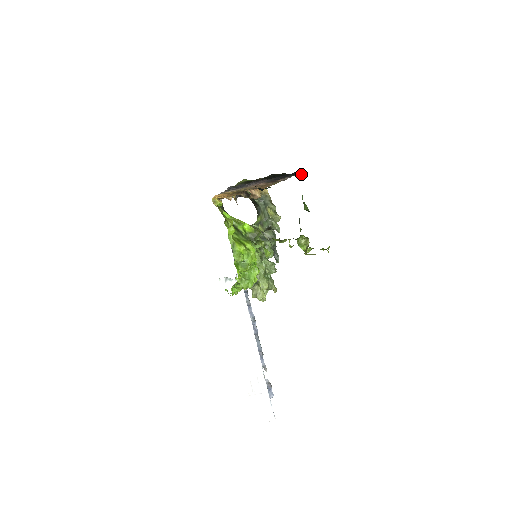
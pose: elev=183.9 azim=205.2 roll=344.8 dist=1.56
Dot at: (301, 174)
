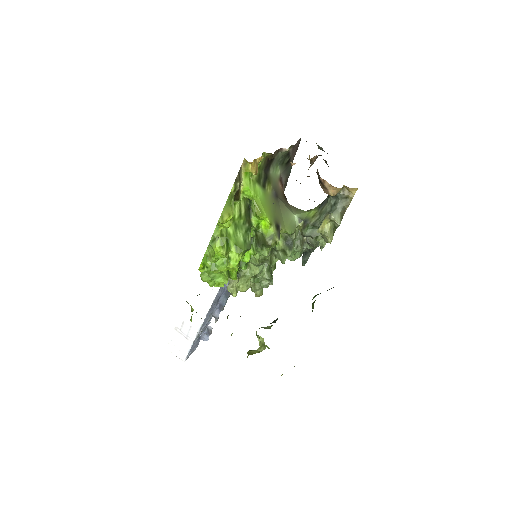
Dot at: occluded
